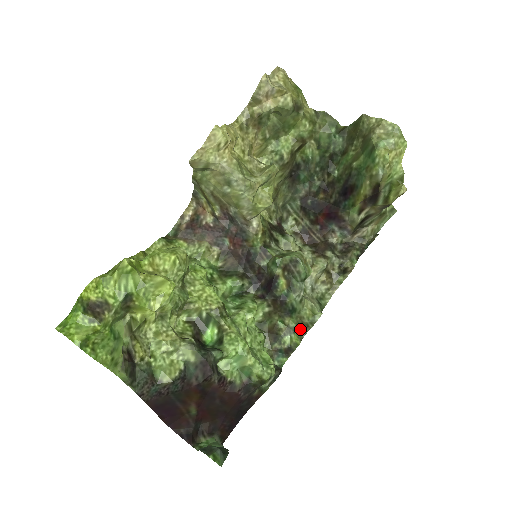
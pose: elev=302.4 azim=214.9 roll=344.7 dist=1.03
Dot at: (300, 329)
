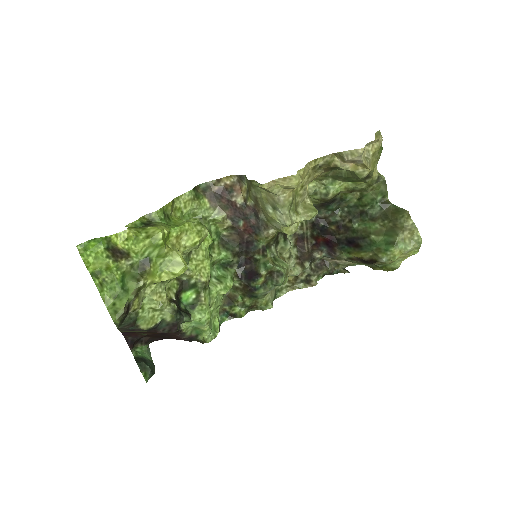
Dot at: (251, 307)
